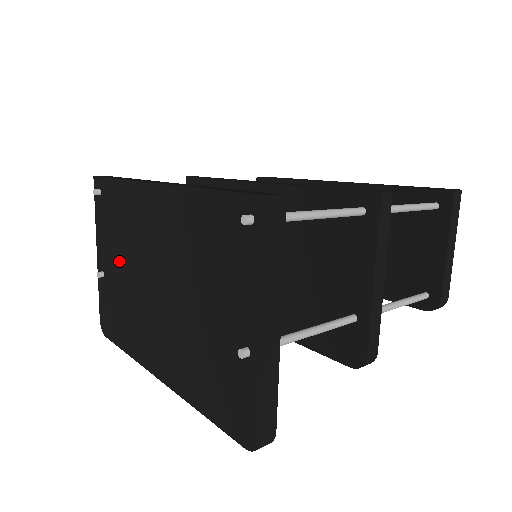
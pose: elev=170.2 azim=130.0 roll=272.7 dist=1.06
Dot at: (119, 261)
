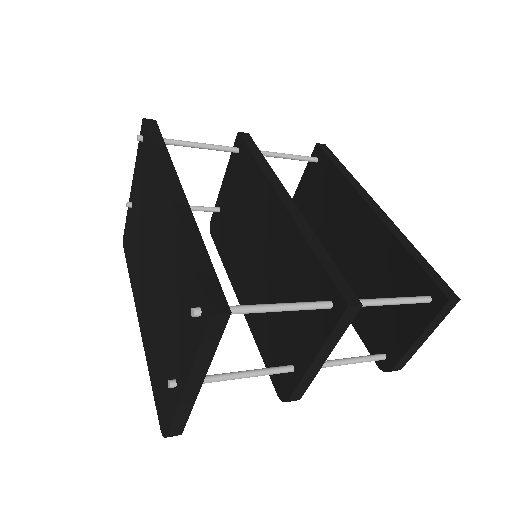
Dot at: (140, 212)
